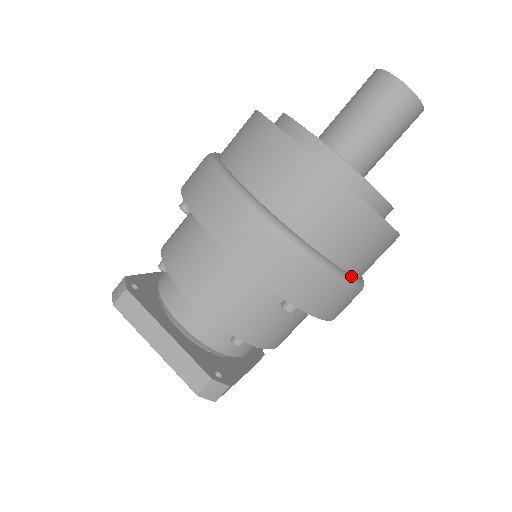
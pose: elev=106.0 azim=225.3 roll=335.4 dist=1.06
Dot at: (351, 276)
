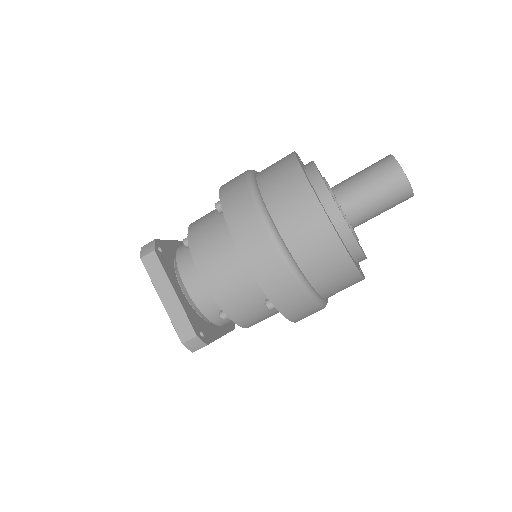
Dot at: (320, 297)
